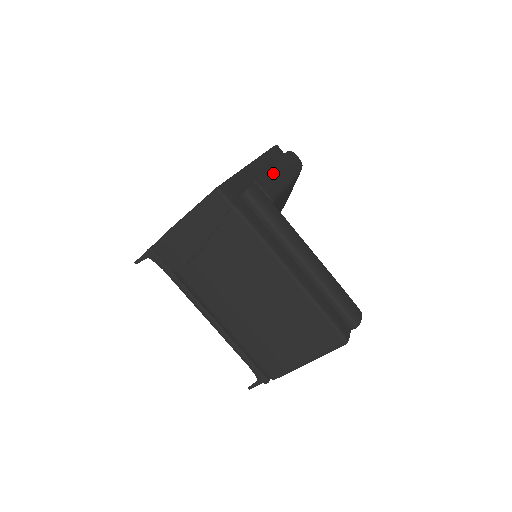
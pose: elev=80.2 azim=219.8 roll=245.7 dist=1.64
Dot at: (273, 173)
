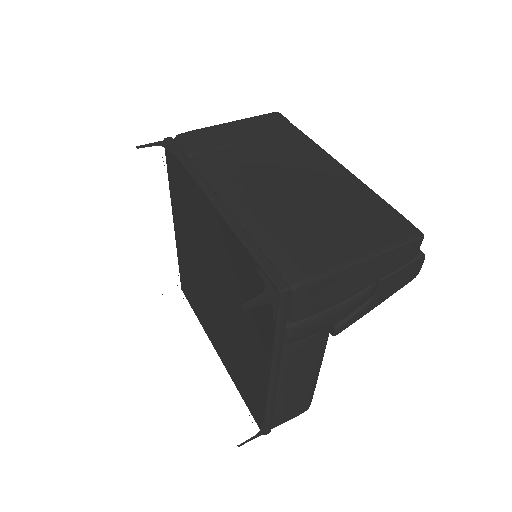
Dot at: occluded
